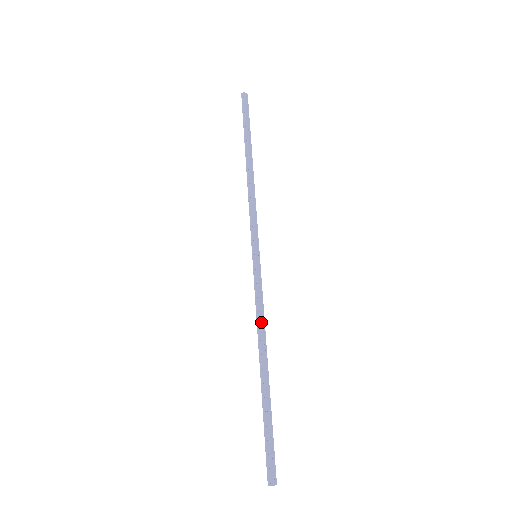
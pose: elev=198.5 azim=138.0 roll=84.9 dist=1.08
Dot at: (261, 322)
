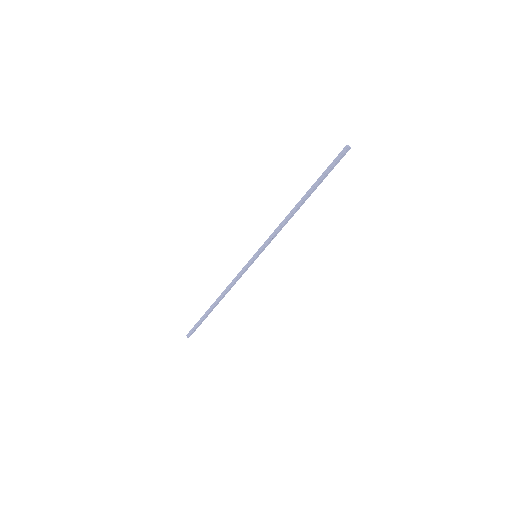
Dot at: (231, 286)
